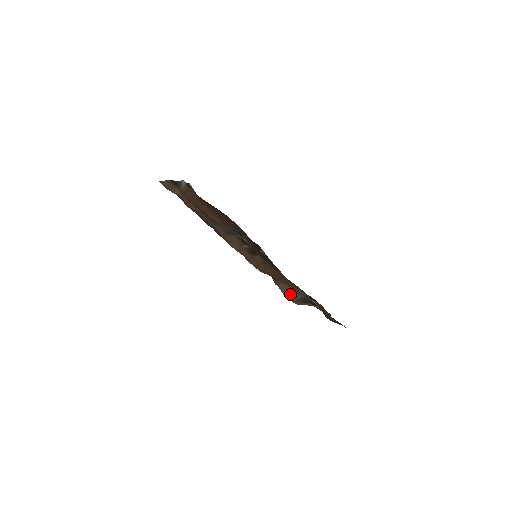
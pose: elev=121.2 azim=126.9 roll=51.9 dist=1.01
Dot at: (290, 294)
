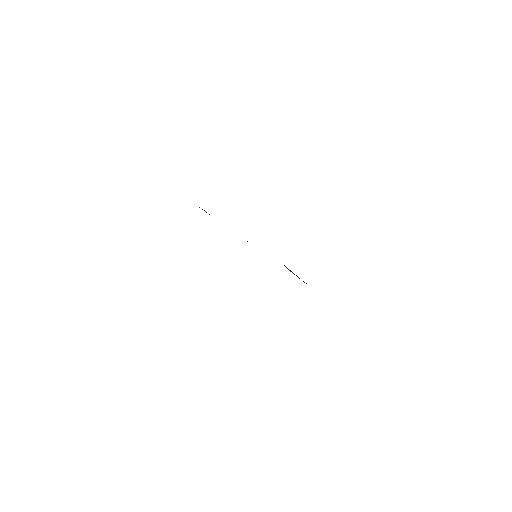
Dot at: (297, 276)
